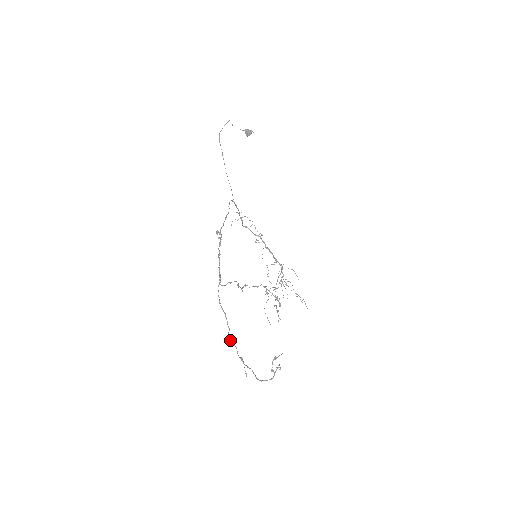
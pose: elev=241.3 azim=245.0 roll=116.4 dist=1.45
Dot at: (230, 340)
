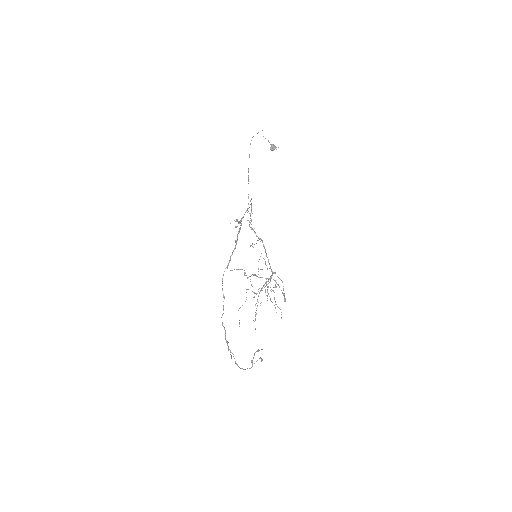
Dot at: (222, 322)
